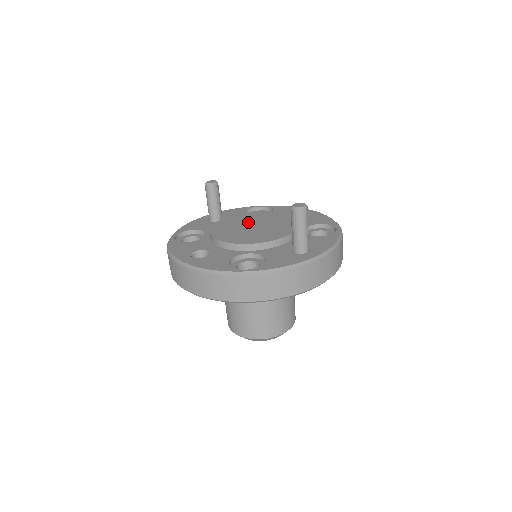
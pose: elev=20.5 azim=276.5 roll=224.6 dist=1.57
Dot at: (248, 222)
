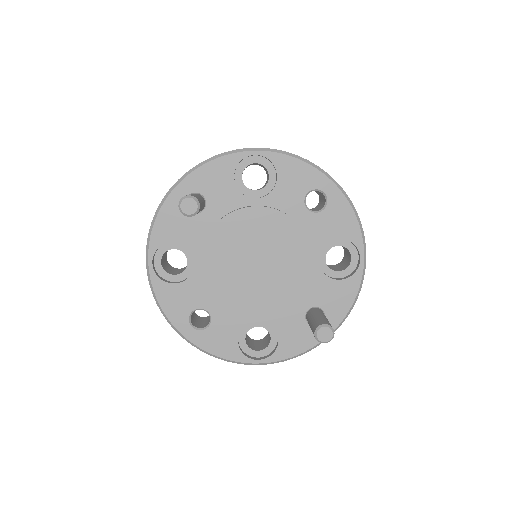
Dot at: (248, 248)
